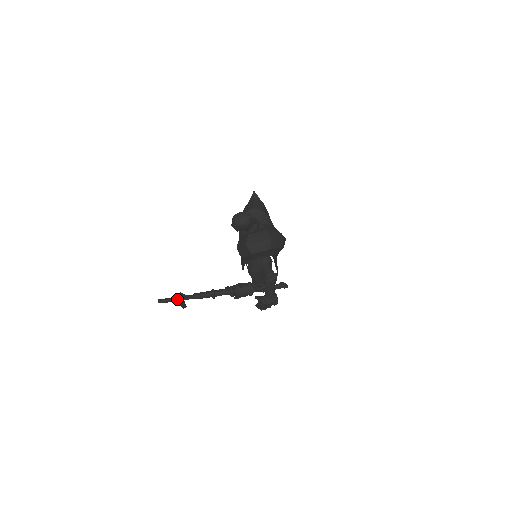
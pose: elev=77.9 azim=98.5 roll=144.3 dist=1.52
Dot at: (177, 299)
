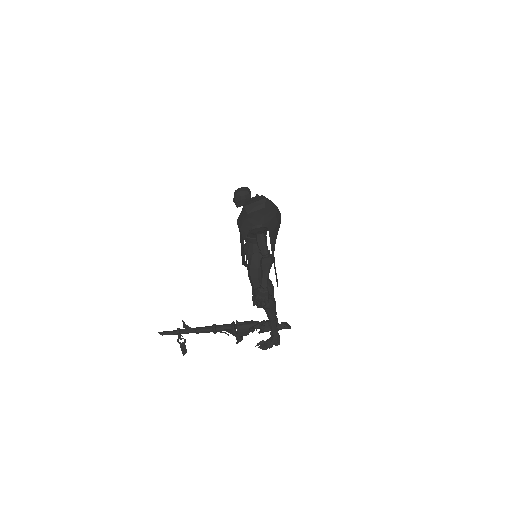
Dot at: (178, 330)
